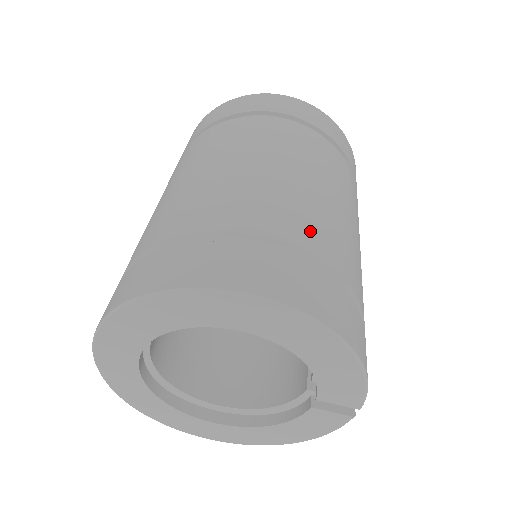
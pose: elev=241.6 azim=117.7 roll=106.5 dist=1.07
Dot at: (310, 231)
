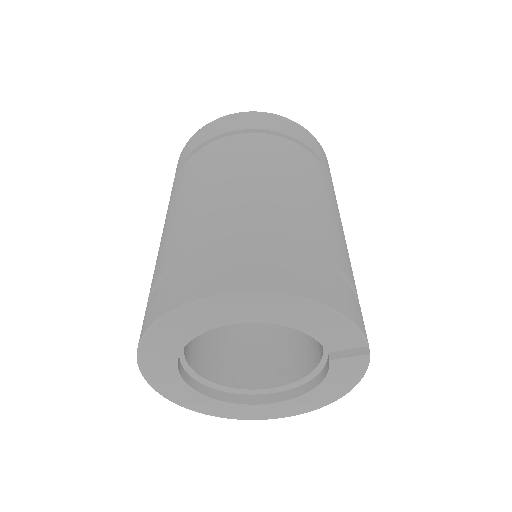
Dot at: (257, 223)
